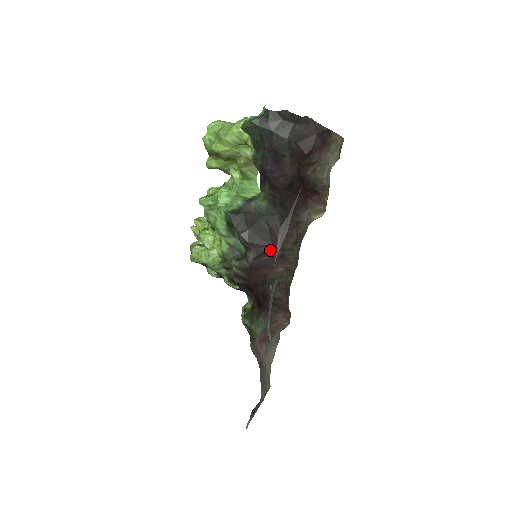
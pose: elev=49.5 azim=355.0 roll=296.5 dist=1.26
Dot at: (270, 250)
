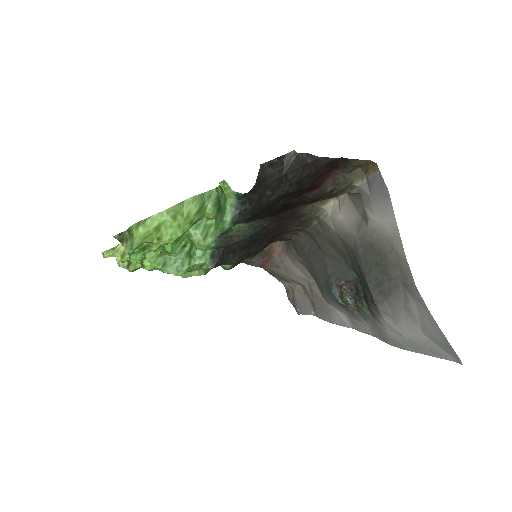
Dot at: (268, 242)
